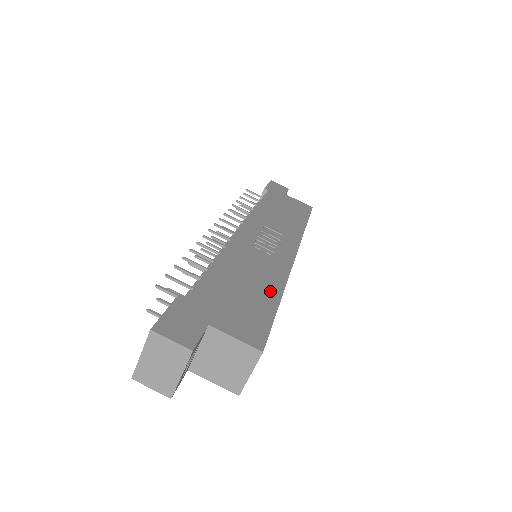
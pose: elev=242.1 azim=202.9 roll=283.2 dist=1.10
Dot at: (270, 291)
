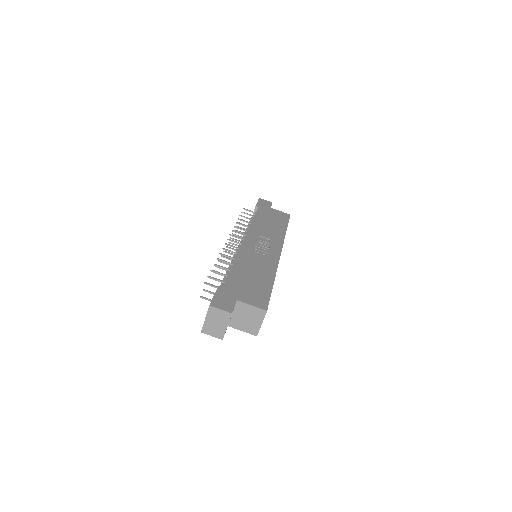
Dot at: (267, 278)
